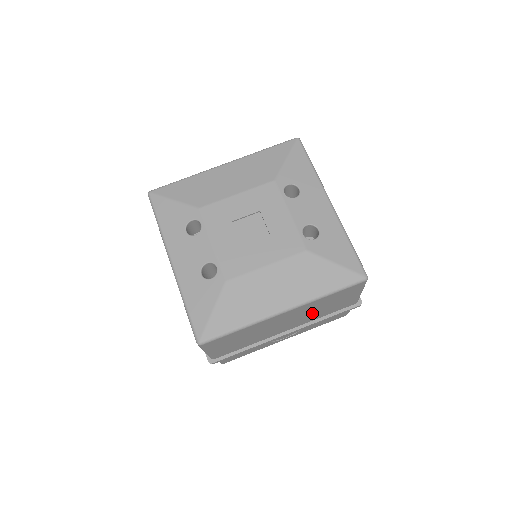
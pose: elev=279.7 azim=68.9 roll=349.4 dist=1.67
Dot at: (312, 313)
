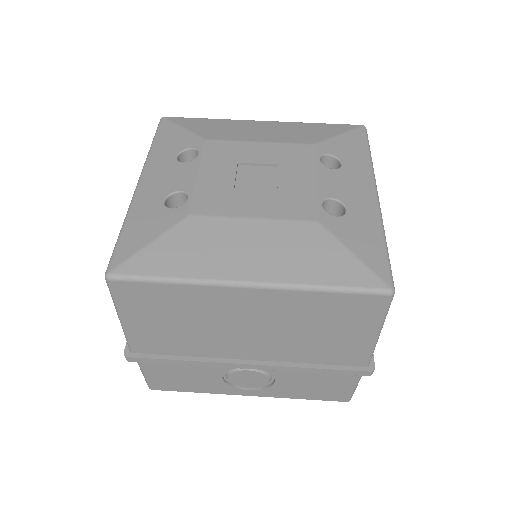
Dot at: (293, 335)
